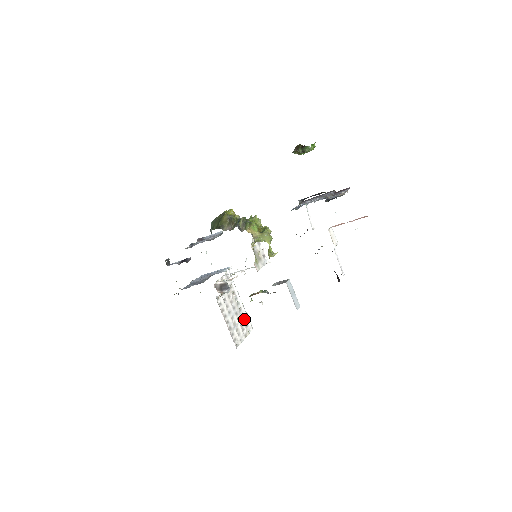
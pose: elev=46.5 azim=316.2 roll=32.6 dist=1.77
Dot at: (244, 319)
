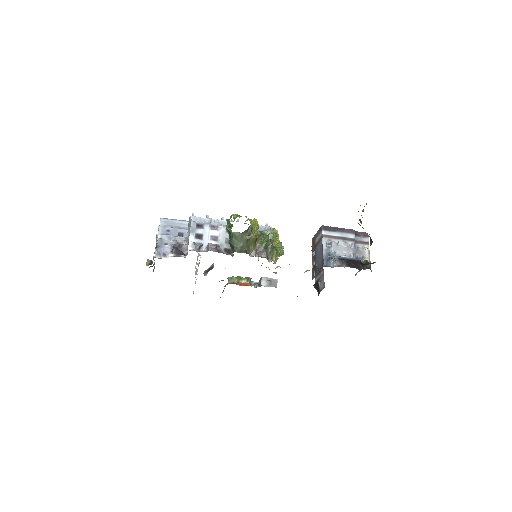
Dot at: occluded
